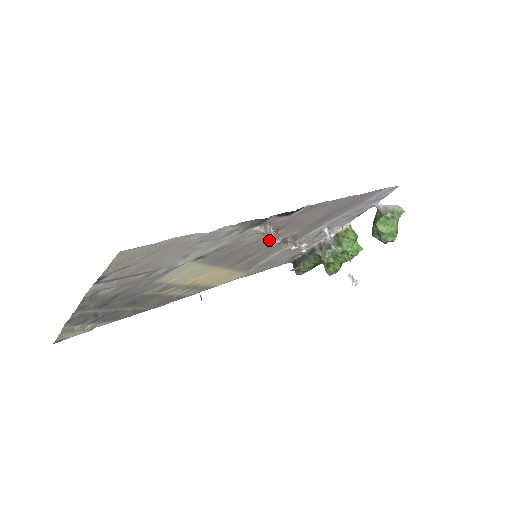
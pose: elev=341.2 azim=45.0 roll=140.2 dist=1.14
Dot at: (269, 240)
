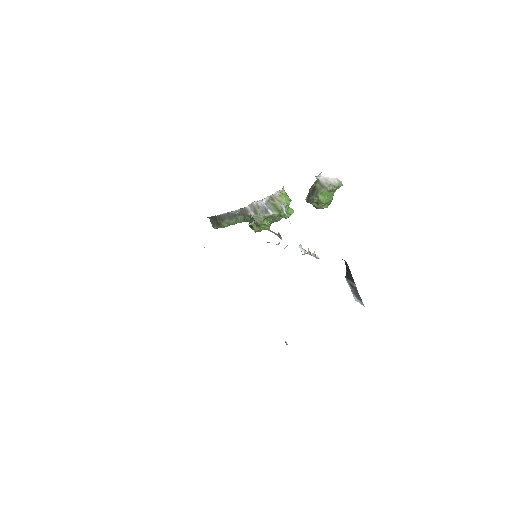
Dot at: occluded
